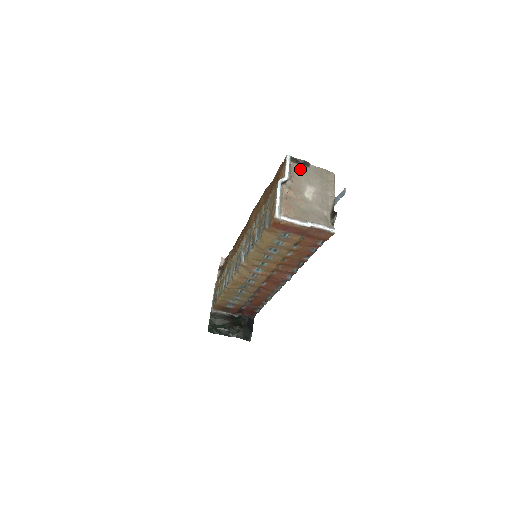
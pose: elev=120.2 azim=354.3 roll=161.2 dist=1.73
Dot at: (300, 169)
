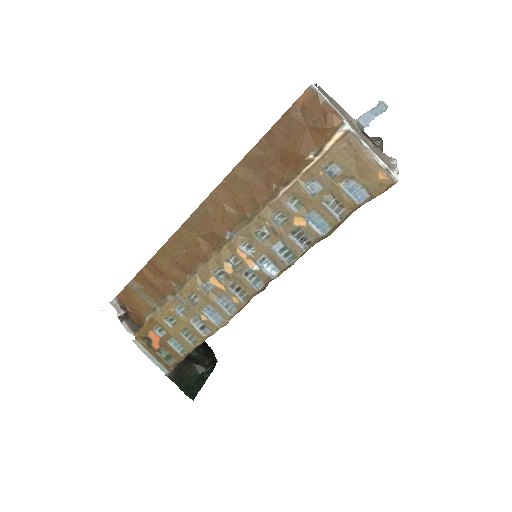
Dot at: occluded
